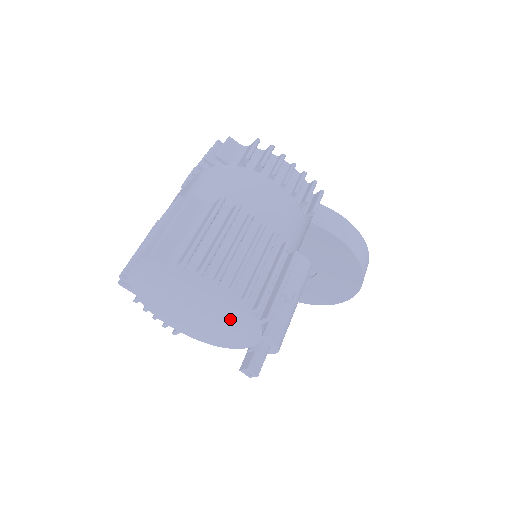
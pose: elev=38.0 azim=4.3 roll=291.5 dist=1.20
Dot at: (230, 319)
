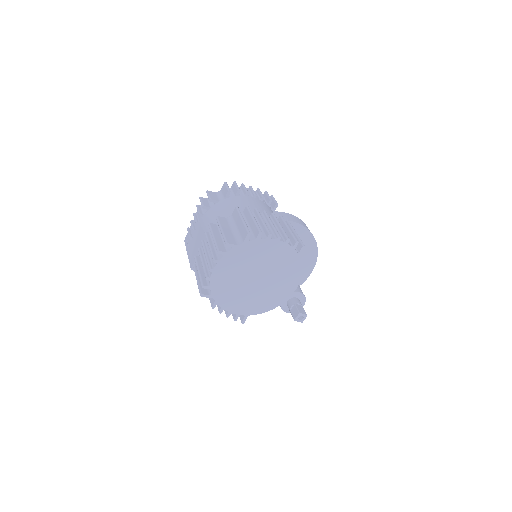
Dot at: (281, 268)
